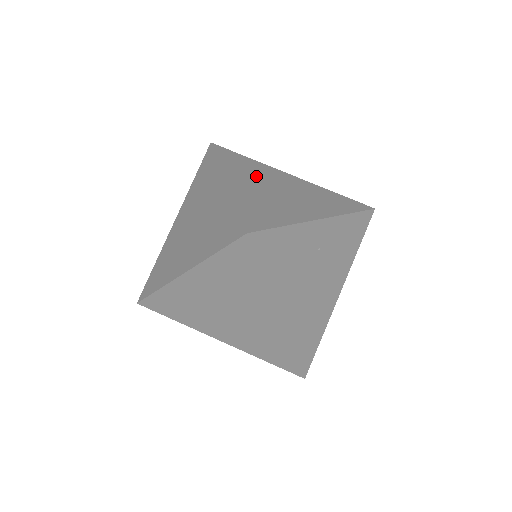
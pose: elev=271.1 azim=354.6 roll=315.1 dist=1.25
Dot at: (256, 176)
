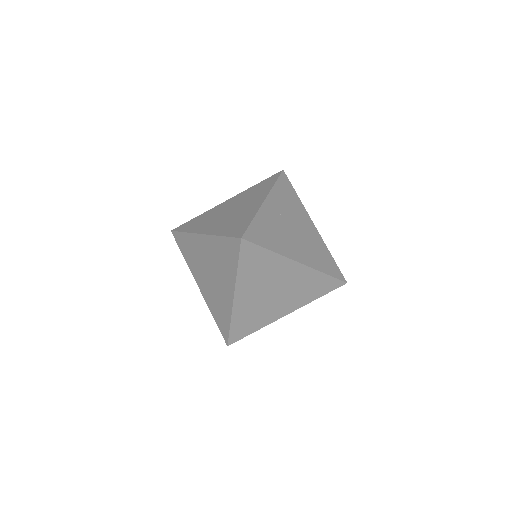
Dot at: (212, 218)
